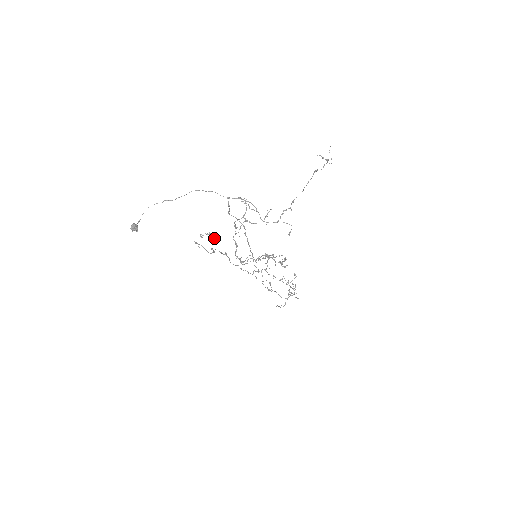
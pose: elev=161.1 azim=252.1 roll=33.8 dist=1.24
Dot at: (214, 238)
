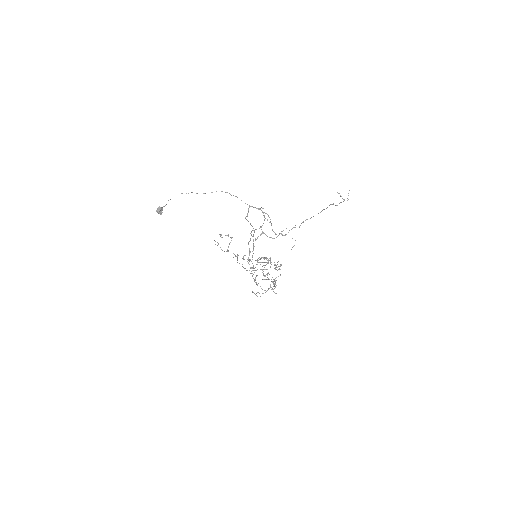
Dot at: (231, 240)
